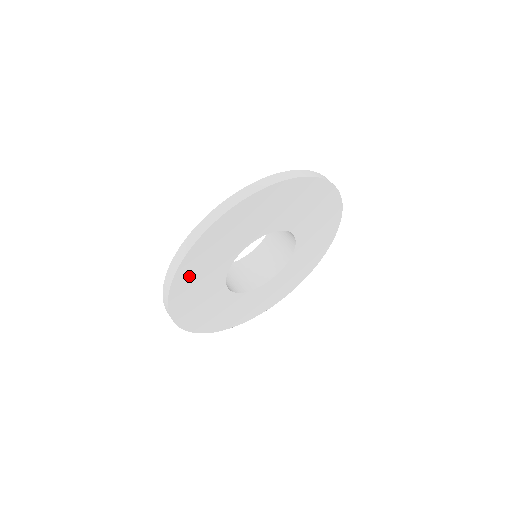
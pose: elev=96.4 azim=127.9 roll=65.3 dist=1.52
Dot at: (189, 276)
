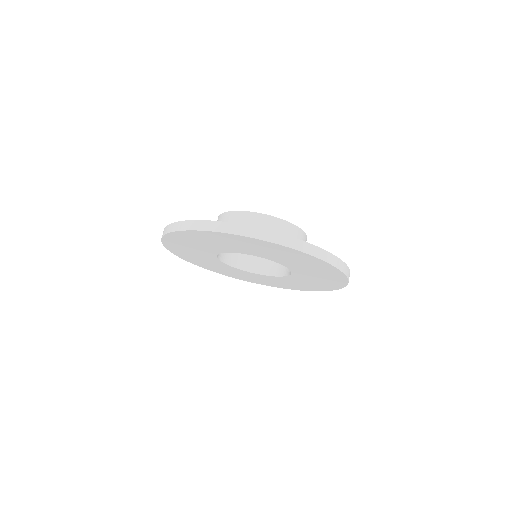
Dot at: (196, 236)
